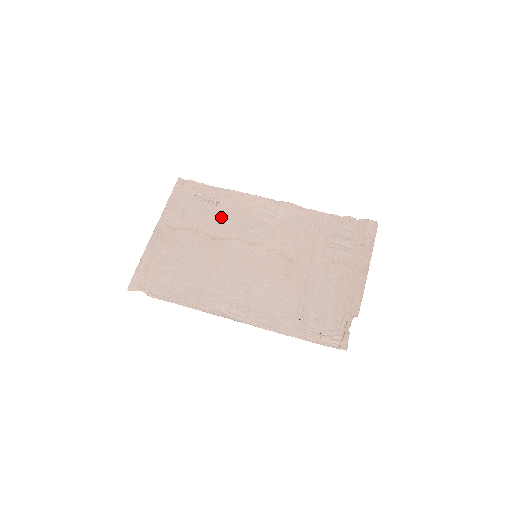
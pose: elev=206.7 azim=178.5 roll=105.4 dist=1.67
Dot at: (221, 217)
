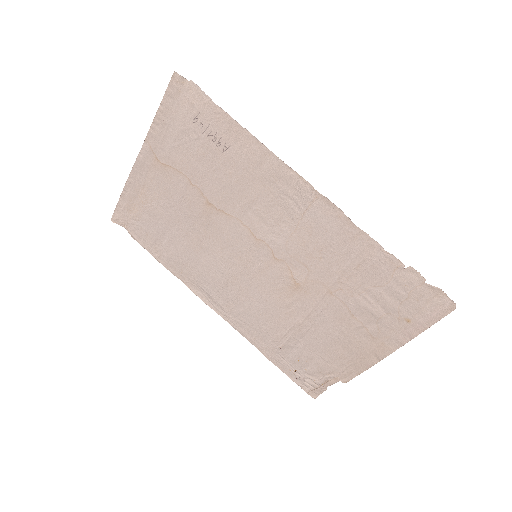
Dot at: (225, 176)
